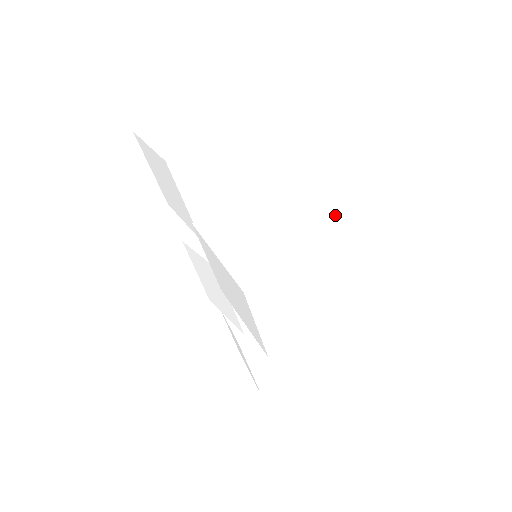
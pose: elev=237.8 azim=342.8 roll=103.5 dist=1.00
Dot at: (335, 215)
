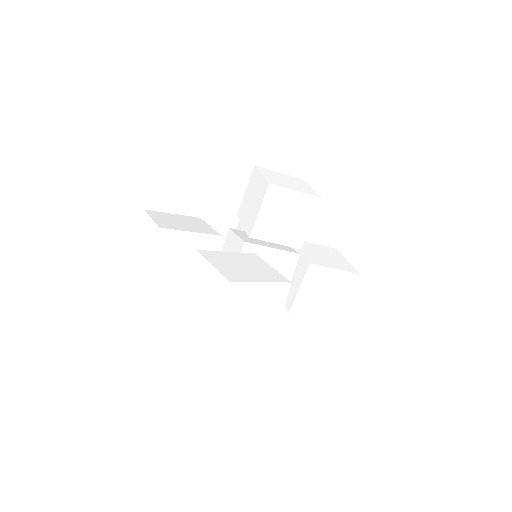
Dot at: (276, 194)
